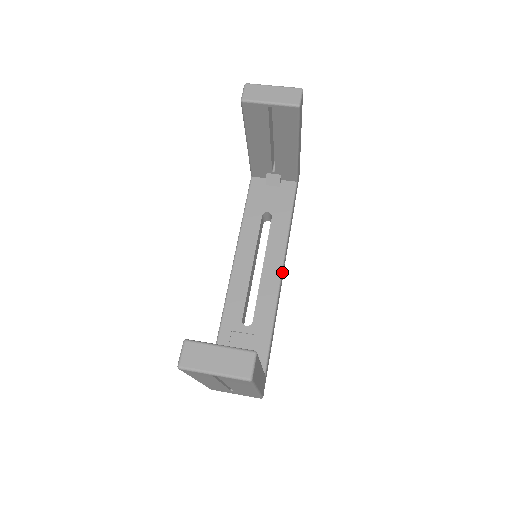
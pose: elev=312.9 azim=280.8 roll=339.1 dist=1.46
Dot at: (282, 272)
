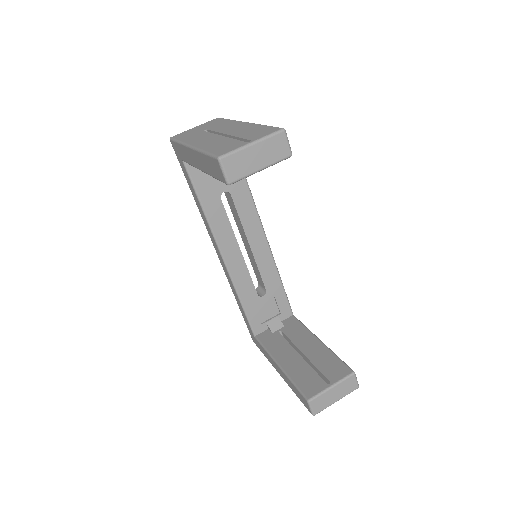
Dot at: (266, 238)
